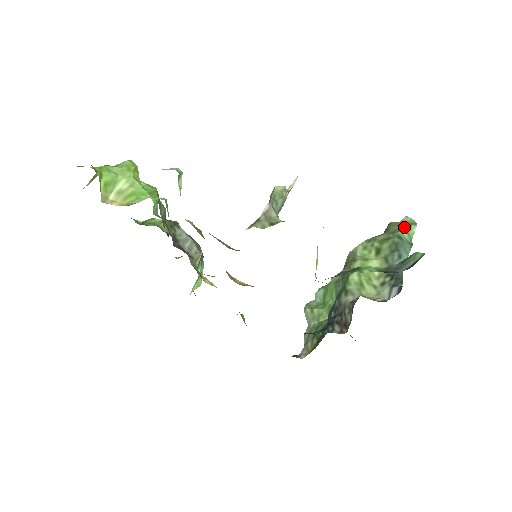
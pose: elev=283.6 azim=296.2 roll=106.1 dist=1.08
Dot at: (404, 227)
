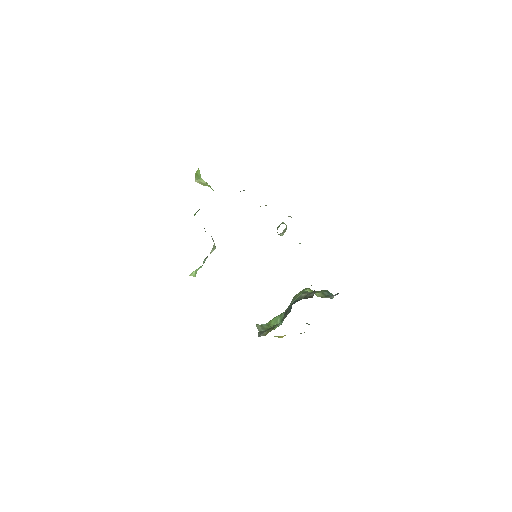
Dot at: occluded
